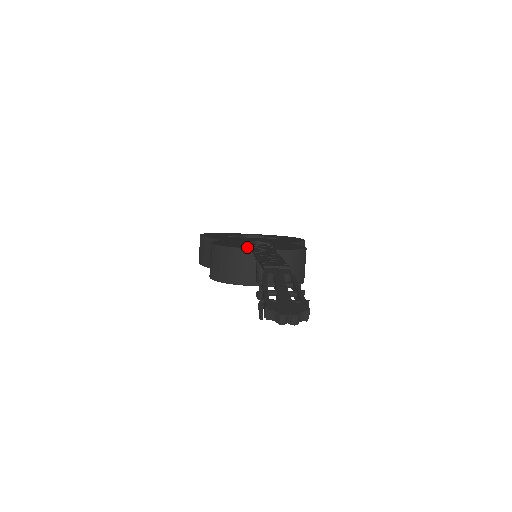
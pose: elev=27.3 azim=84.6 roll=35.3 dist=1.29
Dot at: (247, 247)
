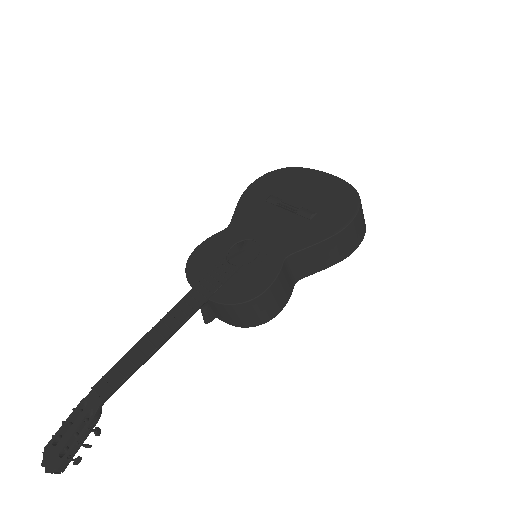
Dot at: (196, 282)
